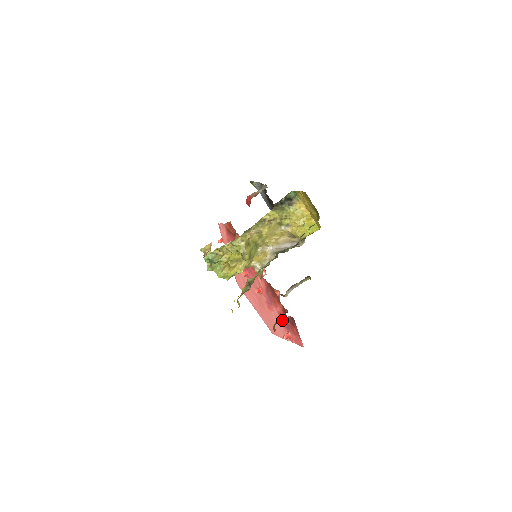
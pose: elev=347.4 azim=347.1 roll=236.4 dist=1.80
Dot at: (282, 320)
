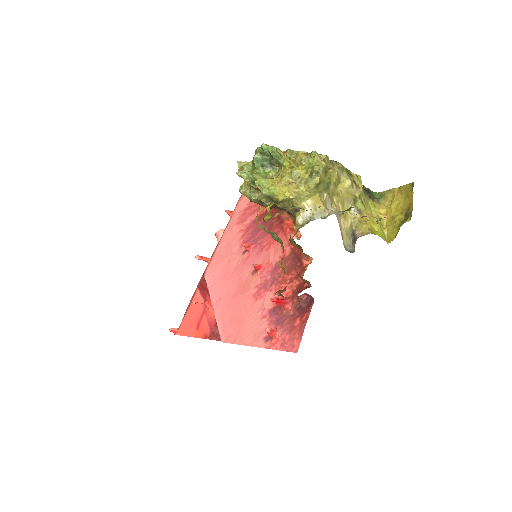
Dot at: (276, 310)
